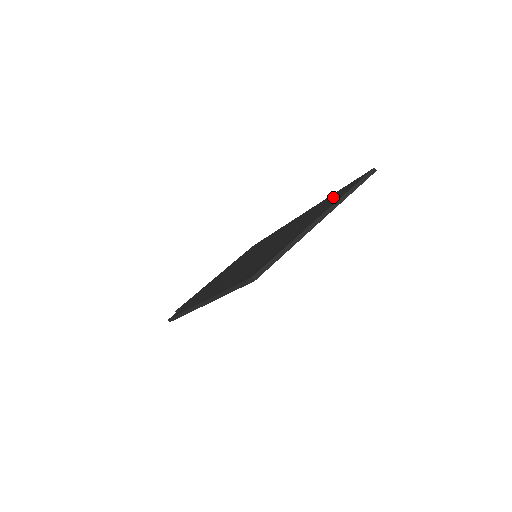
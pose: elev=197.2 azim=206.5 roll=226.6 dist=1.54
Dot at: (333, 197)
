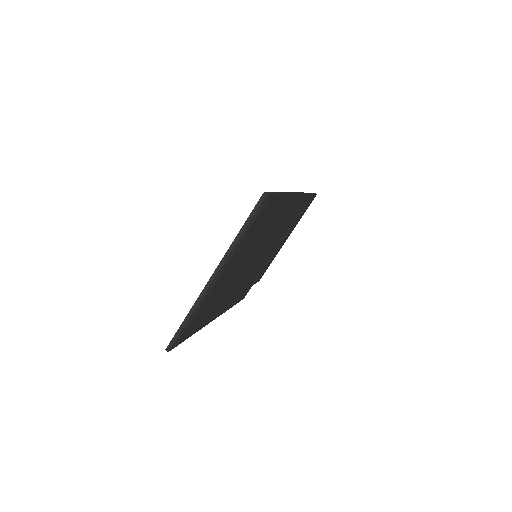
Dot at: occluded
